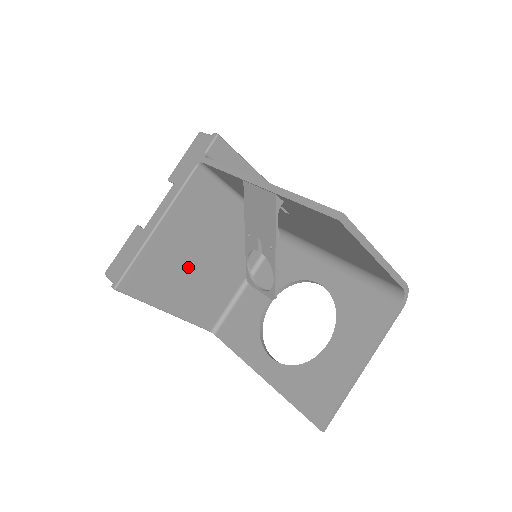
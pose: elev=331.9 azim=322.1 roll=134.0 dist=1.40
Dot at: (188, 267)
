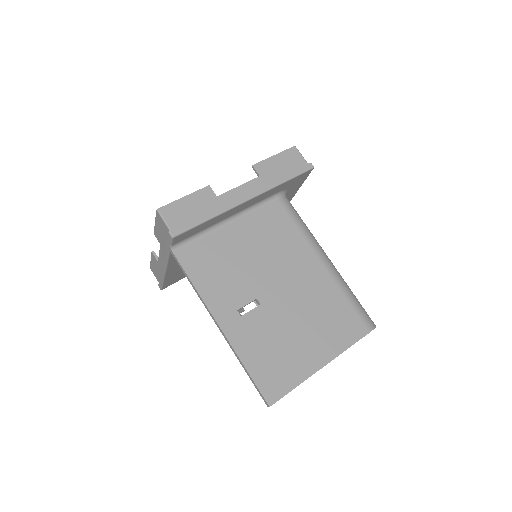
Dot at: occluded
